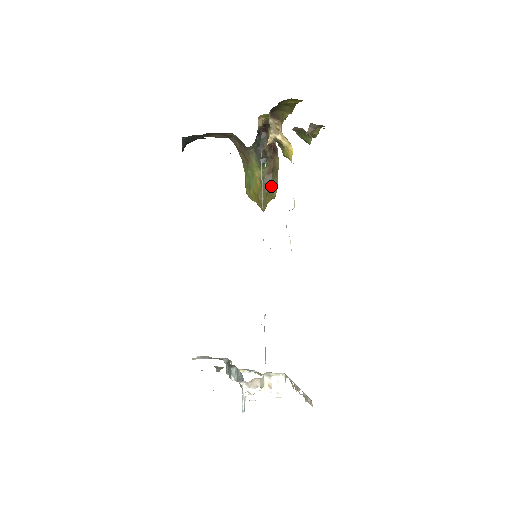
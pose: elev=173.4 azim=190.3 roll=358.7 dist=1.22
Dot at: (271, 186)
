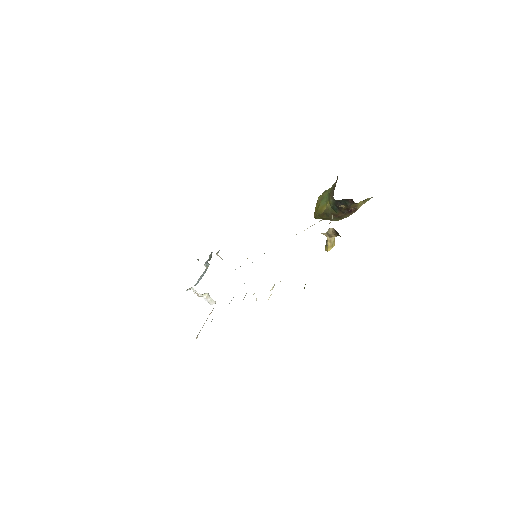
Dot at: (329, 219)
